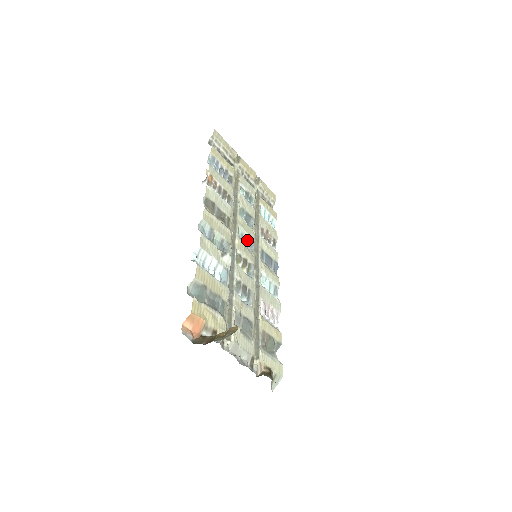
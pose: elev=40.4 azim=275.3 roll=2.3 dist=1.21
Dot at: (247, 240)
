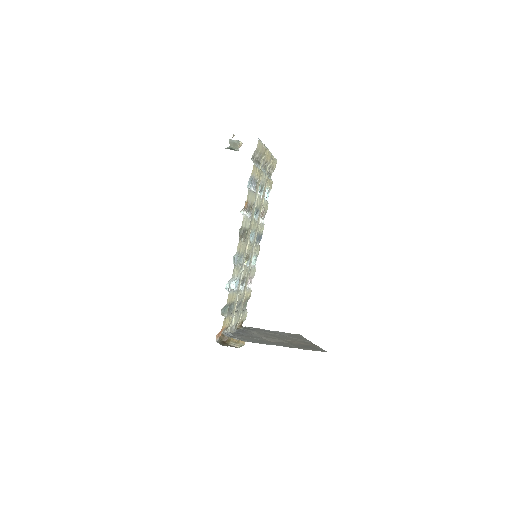
Dot at: (252, 234)
